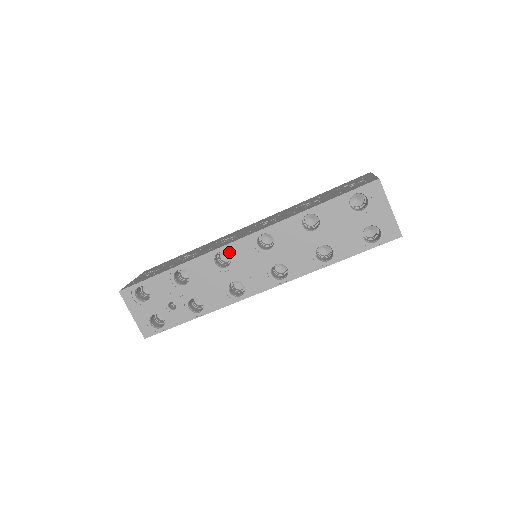
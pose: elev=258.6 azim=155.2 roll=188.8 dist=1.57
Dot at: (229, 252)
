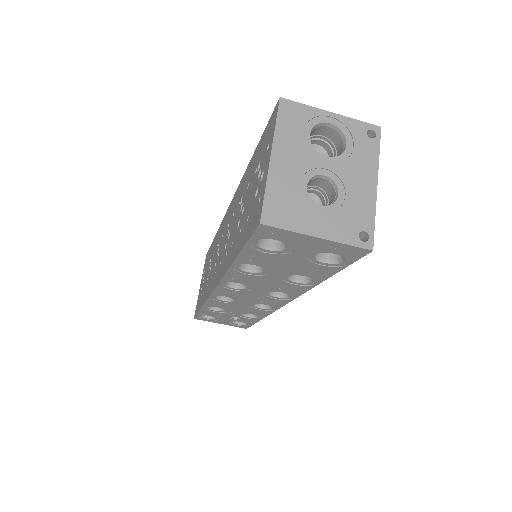
Dot at: (221, 295)
